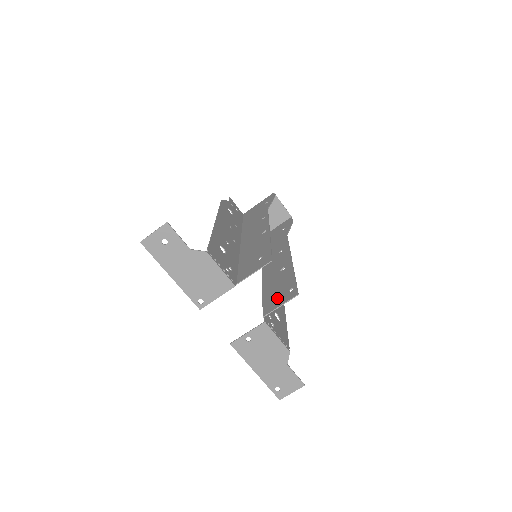
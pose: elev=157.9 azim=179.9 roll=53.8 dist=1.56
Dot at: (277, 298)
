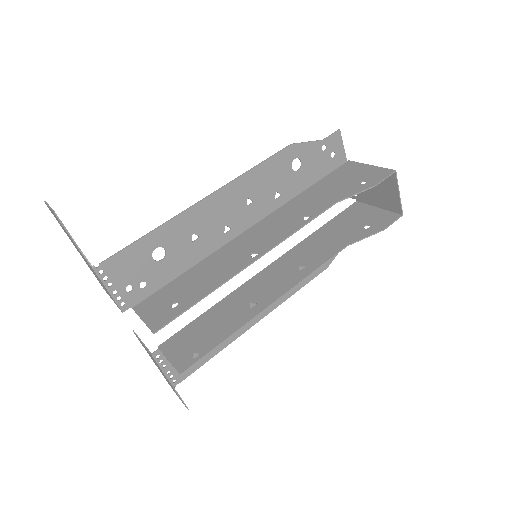
Dot at: (186, 343)
